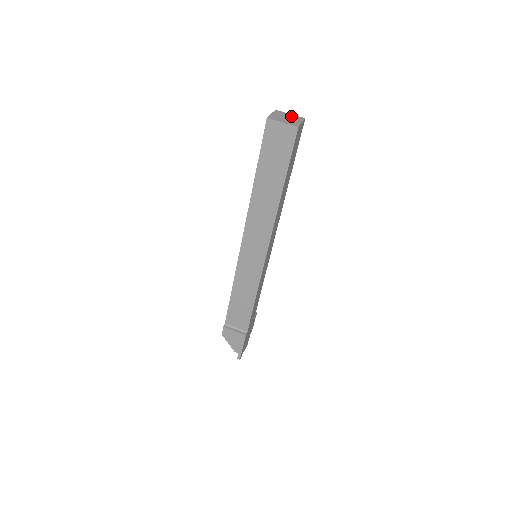
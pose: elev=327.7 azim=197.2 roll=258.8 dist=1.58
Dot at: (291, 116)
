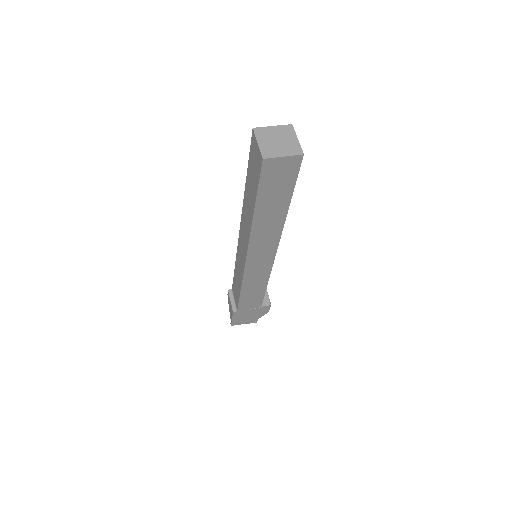
Dot at: (290, 142)
